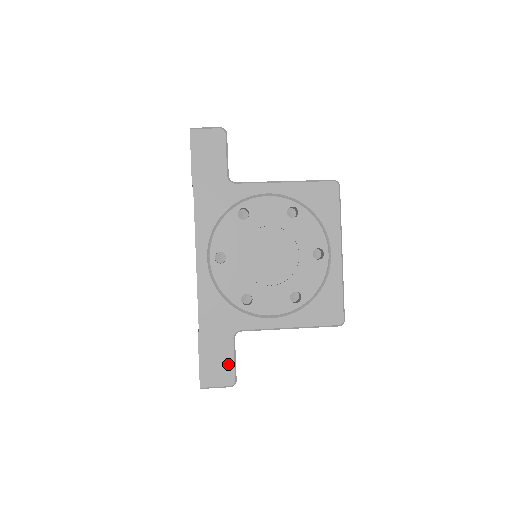
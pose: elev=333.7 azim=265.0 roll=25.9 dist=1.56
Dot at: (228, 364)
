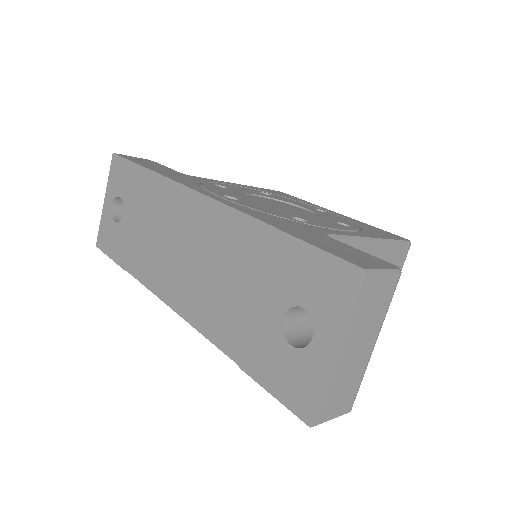
Dot at: (360, 253)
